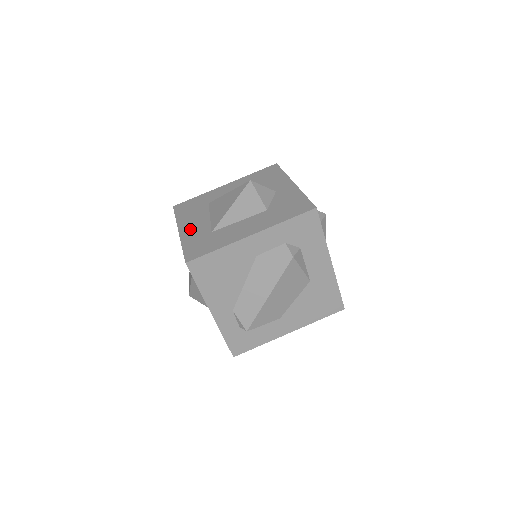
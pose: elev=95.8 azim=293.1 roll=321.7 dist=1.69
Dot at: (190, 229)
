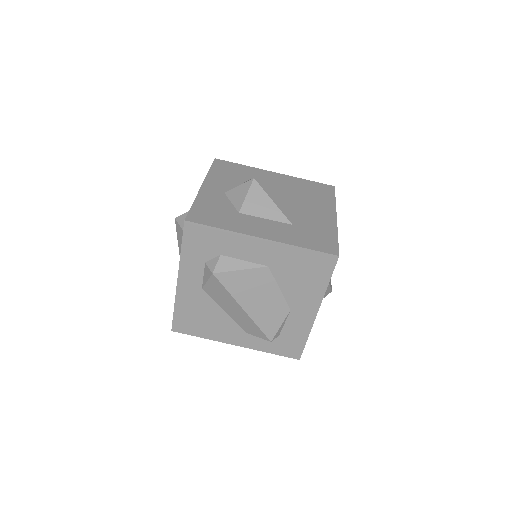
Dot at: occluded
